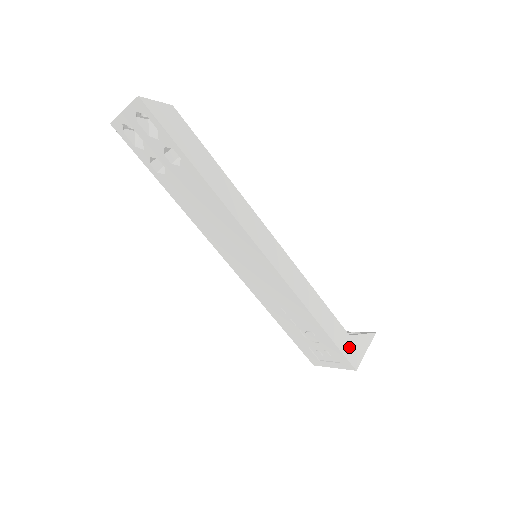
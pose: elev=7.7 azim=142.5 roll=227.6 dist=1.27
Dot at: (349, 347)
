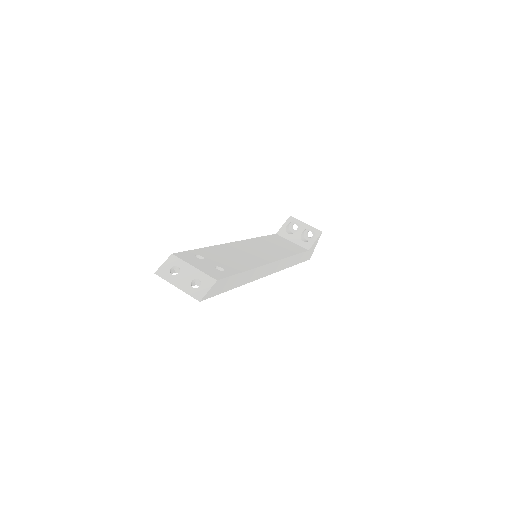
Dot at: (308, 255)
